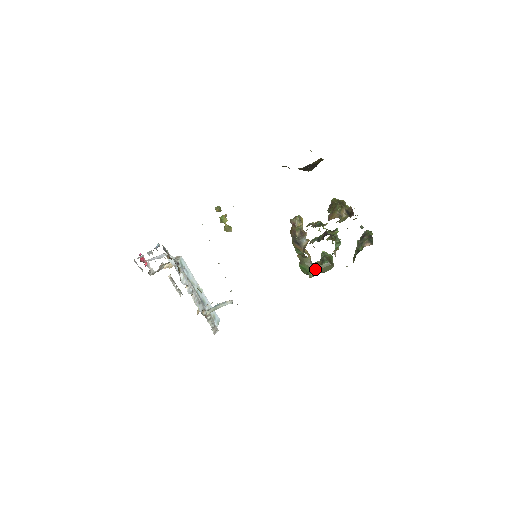
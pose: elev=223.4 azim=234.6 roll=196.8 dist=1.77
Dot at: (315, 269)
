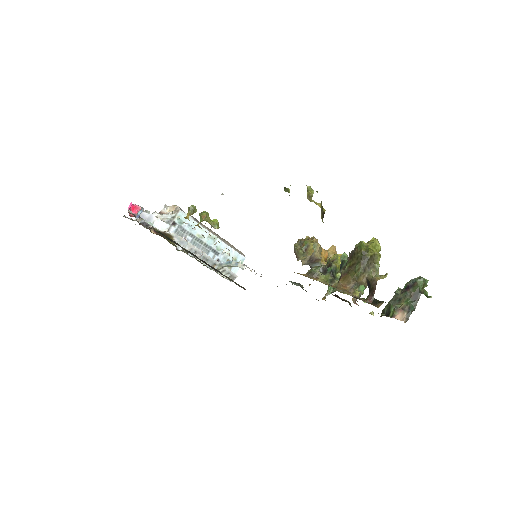
Dot at: occluded
